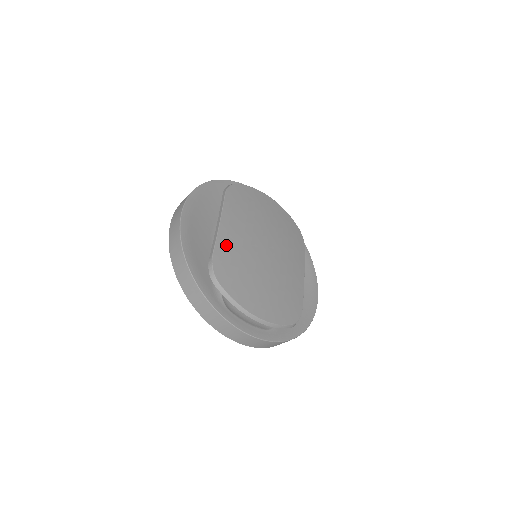
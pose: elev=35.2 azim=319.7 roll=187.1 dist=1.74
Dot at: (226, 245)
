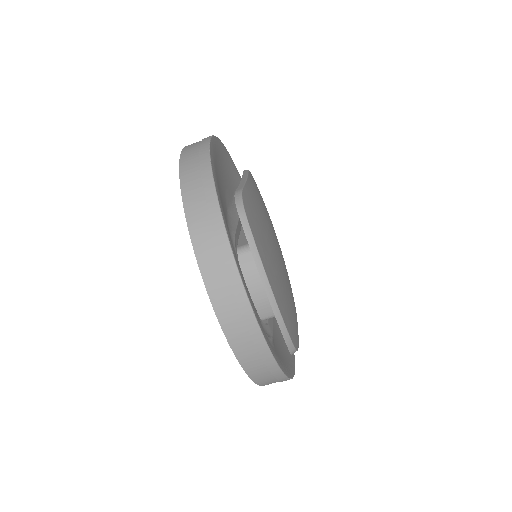
Dot at: (252, 198)
